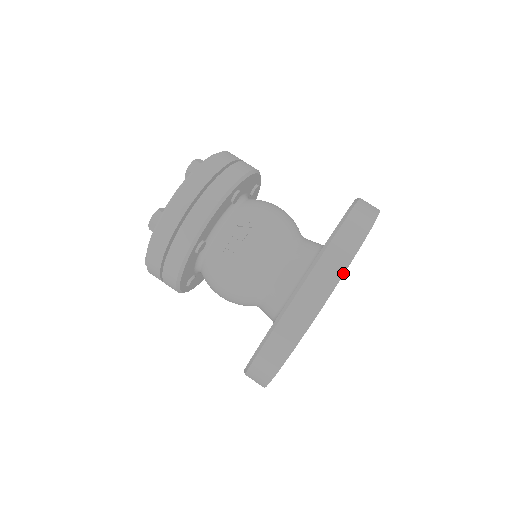
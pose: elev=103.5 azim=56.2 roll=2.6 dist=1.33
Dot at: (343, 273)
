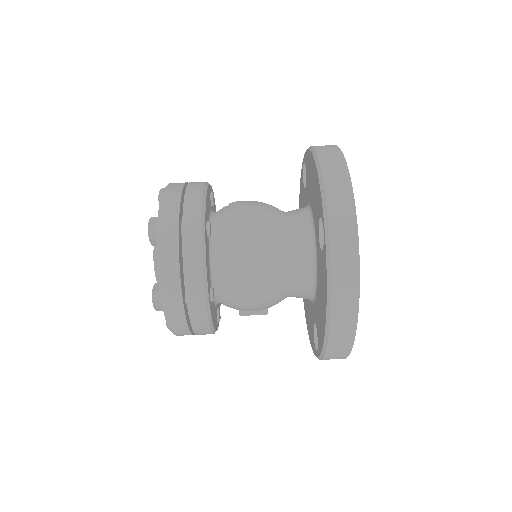
Dot at: (339, 149)
